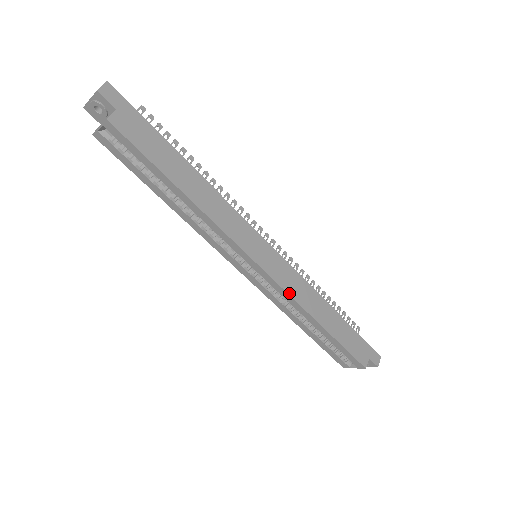
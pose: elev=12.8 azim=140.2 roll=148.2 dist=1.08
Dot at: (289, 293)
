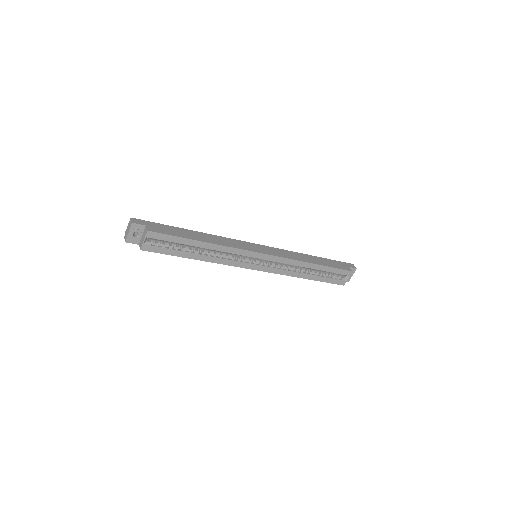
Dot at: (287, 258)
